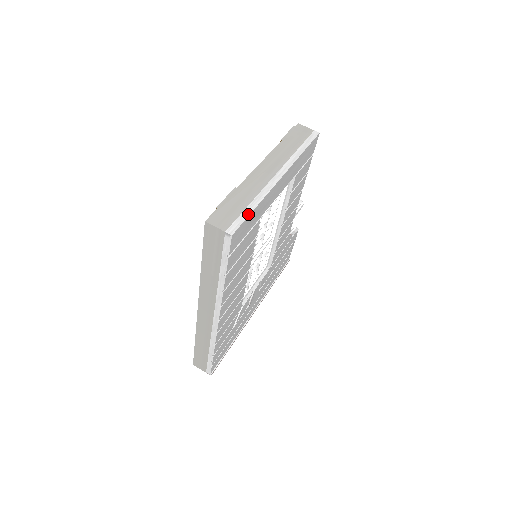
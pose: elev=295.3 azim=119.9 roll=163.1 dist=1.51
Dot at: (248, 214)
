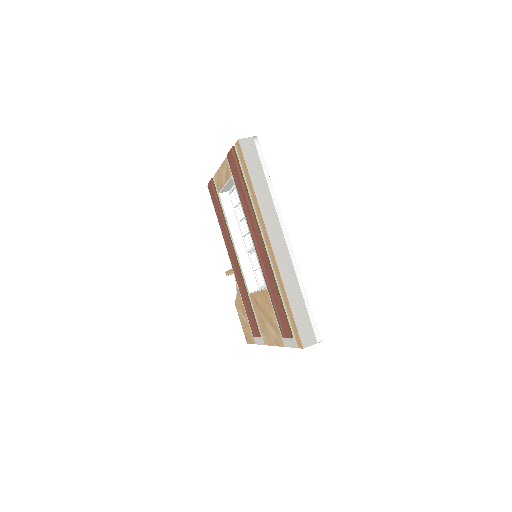
Dot at: occluded
